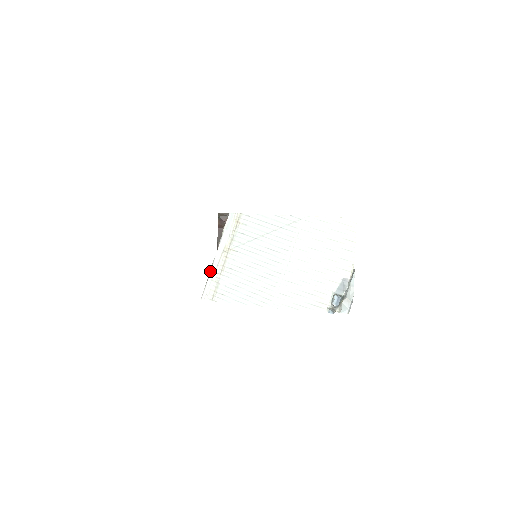
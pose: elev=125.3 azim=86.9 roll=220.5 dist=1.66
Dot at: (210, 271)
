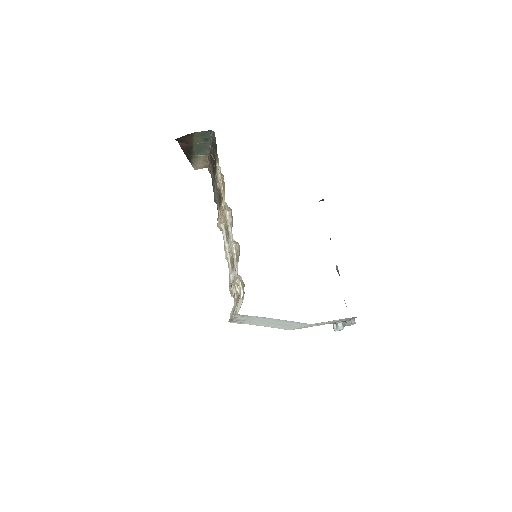
Dot at: occluded
